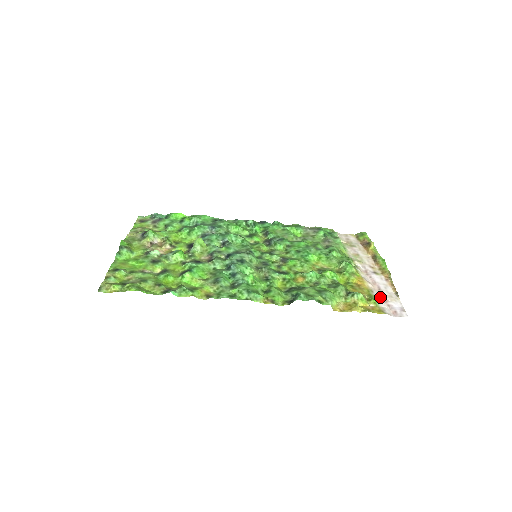
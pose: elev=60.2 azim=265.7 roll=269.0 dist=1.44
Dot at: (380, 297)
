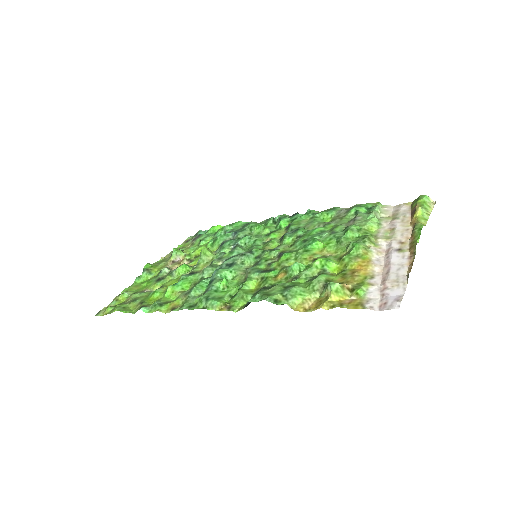
Dot at: (379, 284)
